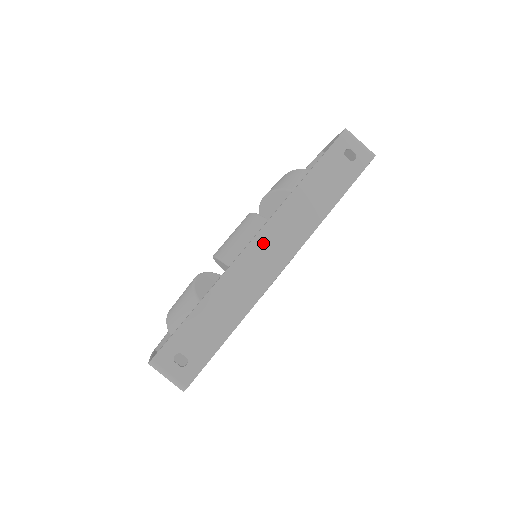
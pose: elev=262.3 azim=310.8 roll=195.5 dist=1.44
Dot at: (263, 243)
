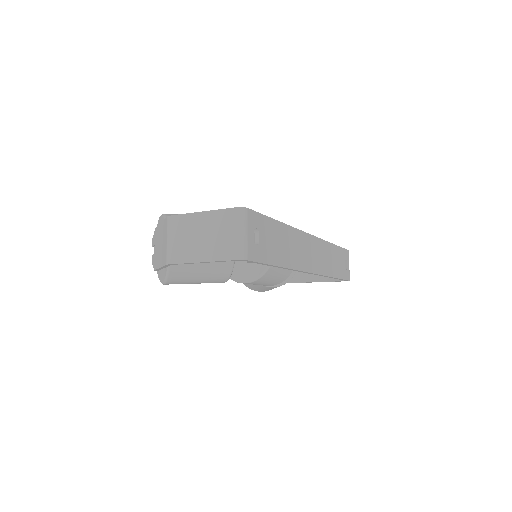
Dot at: (313, 244)
